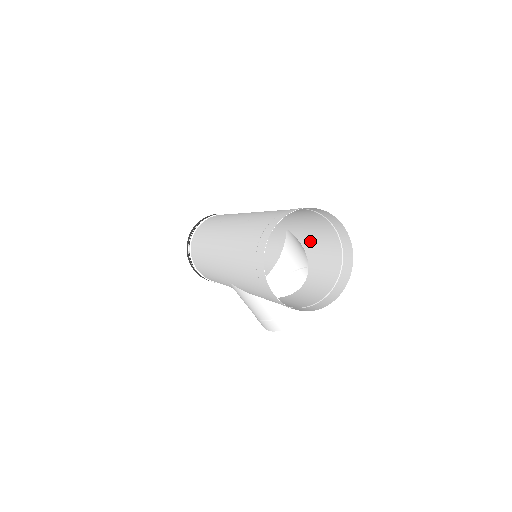
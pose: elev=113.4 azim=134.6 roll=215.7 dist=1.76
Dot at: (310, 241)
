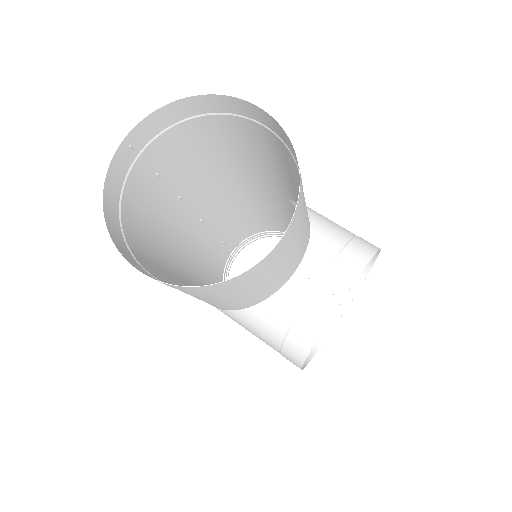
Dot at: (294, 188)
